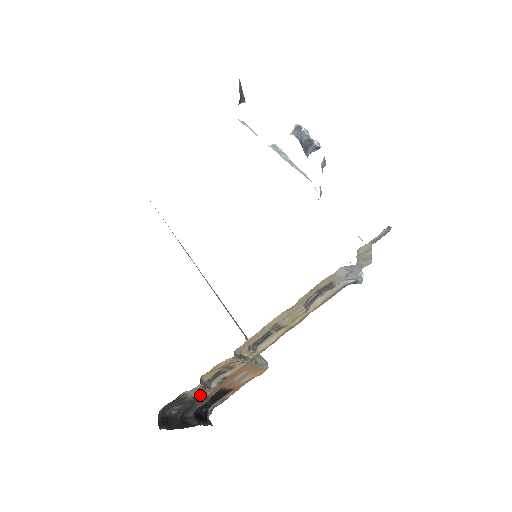
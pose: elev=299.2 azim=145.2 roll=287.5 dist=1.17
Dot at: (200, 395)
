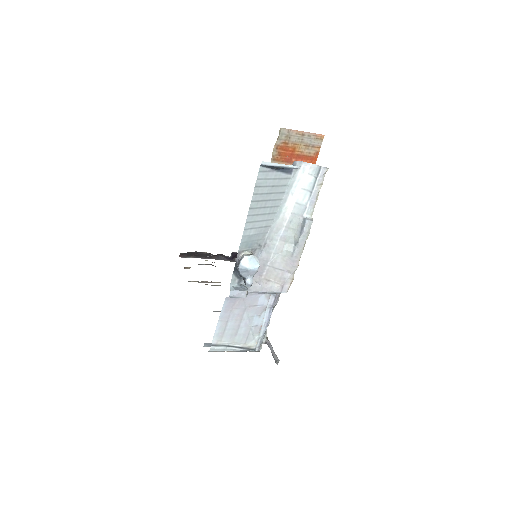
Dot at: (212, 262)
